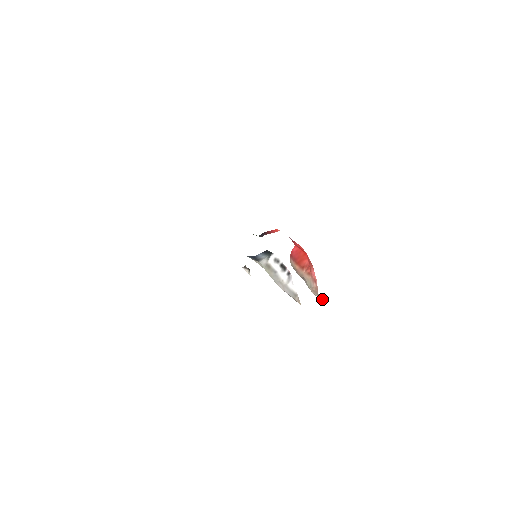
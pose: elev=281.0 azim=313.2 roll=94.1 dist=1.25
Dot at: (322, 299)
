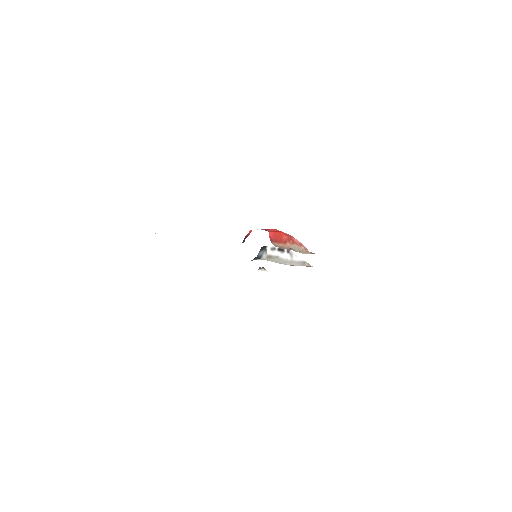
Dot at: (314, 253)
